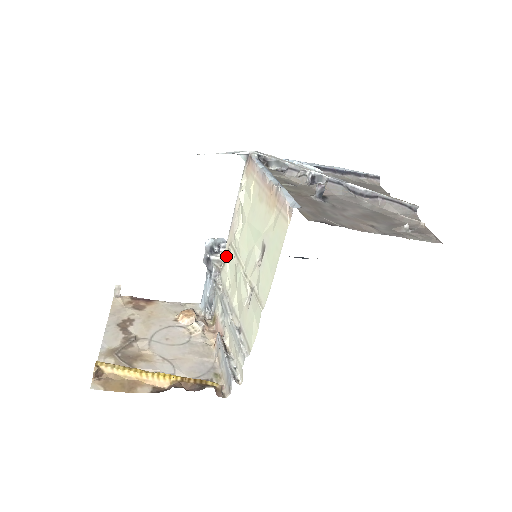
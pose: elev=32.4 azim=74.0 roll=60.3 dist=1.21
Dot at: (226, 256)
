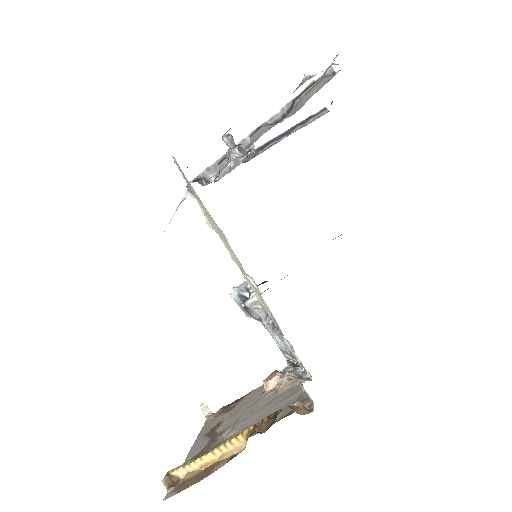
Dot at: (252, 289)
